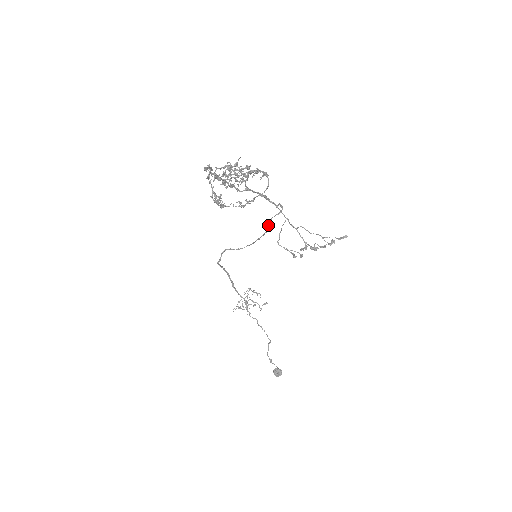
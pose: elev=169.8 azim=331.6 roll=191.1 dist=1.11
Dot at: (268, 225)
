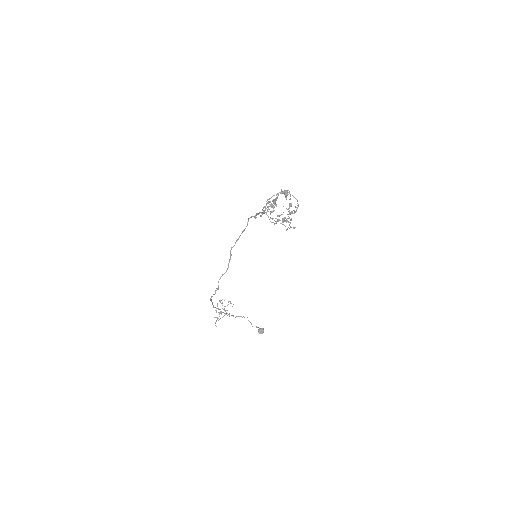
Dot at: (238, 239)
